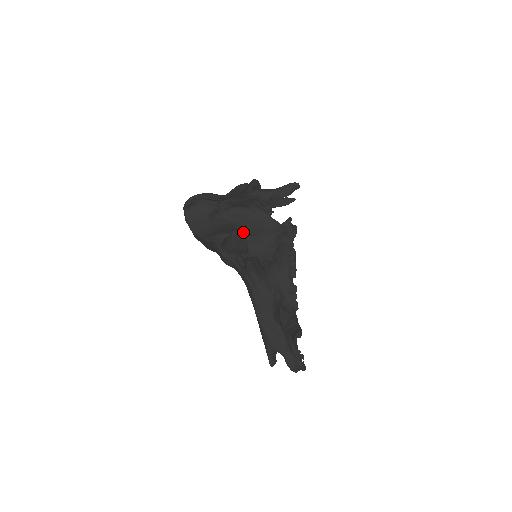
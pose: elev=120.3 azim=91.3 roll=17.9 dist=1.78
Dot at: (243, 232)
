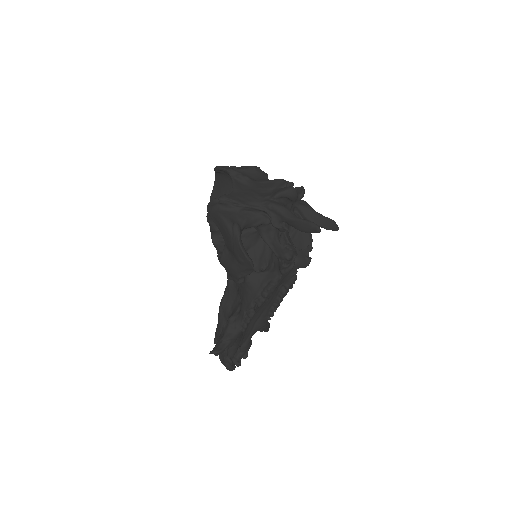
Dot at: (251, 229)
